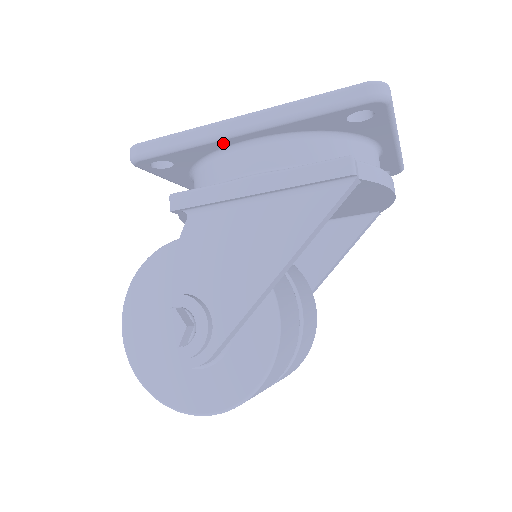
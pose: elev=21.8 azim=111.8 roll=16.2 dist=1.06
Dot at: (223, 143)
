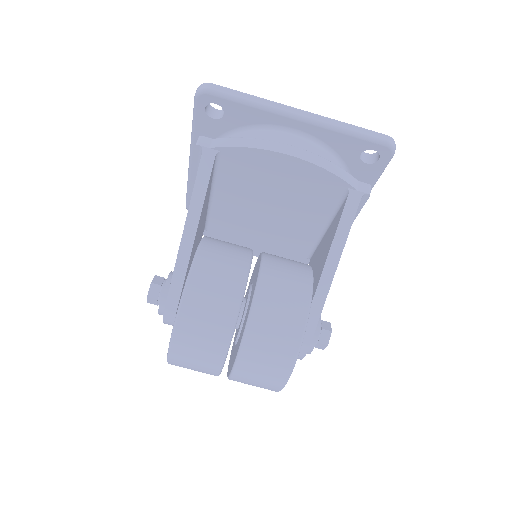
Dot at: occluded
